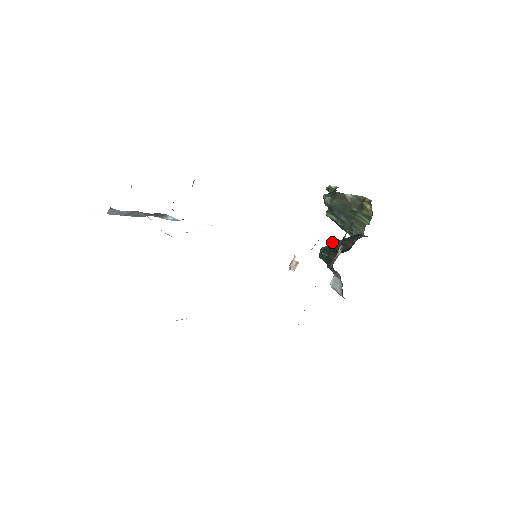
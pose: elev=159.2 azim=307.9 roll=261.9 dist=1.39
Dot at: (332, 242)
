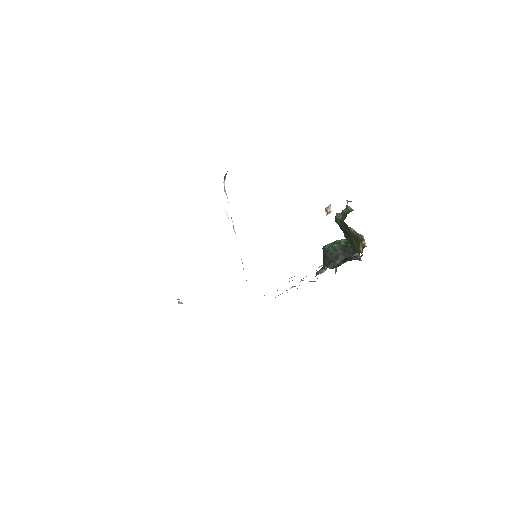
Dot at: (332, 248)
